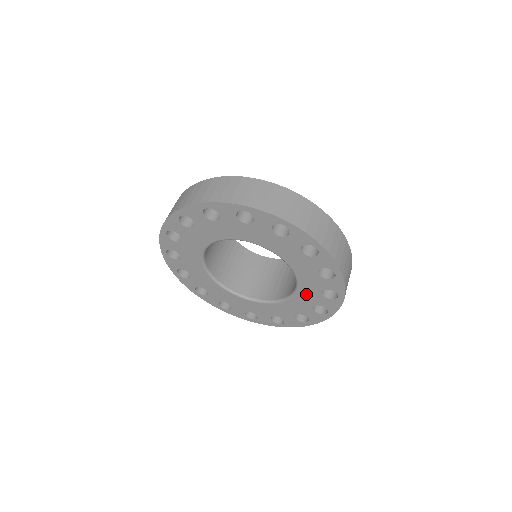
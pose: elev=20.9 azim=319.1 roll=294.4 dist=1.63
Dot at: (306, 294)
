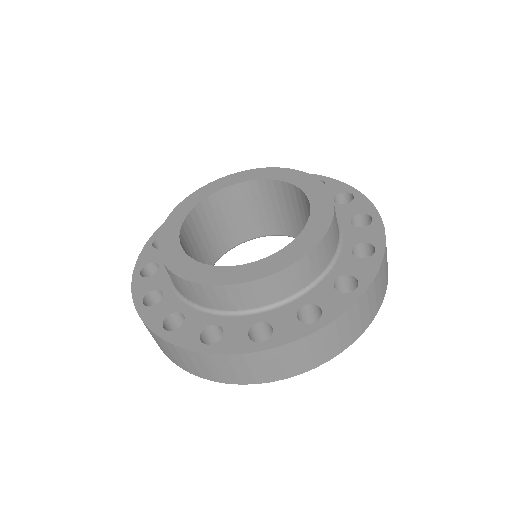
Dot at: occluded
